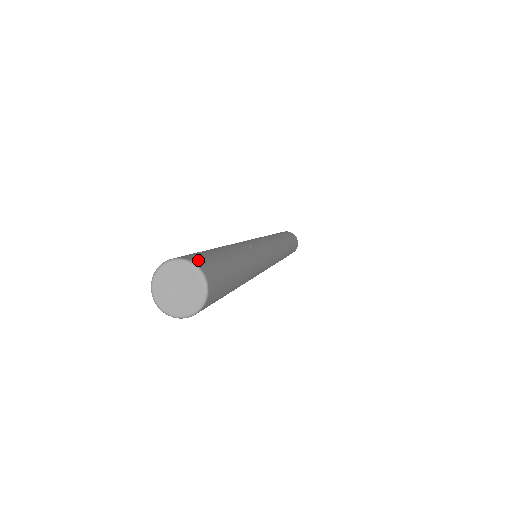
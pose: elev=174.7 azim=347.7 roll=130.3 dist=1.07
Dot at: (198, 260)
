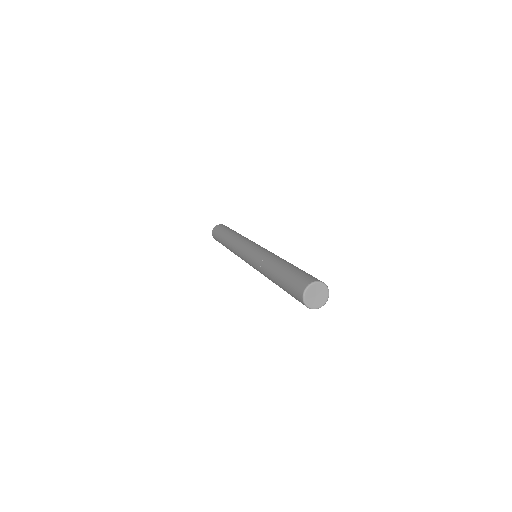
Dot at: occluded
